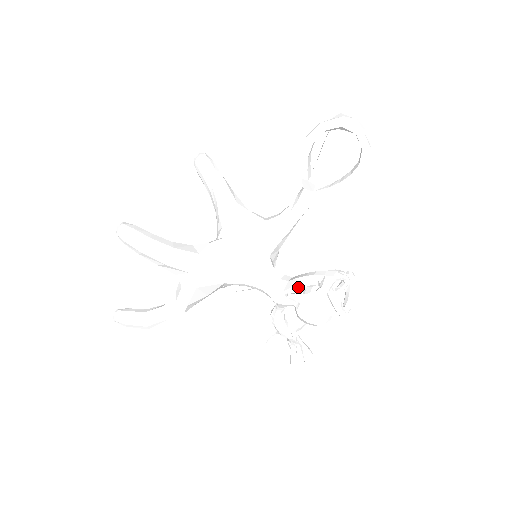
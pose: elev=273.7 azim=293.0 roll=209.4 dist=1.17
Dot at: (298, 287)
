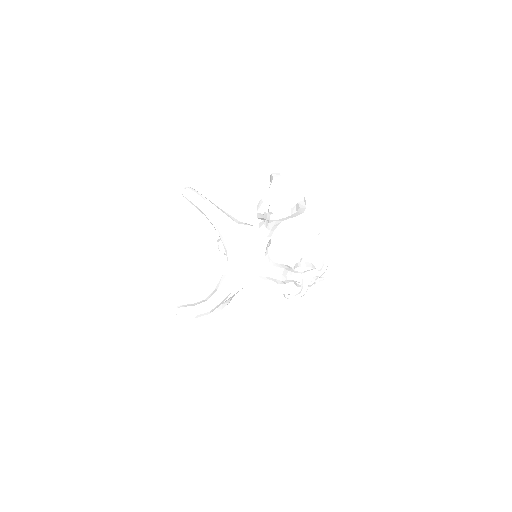
Dot at: (289, 281)
